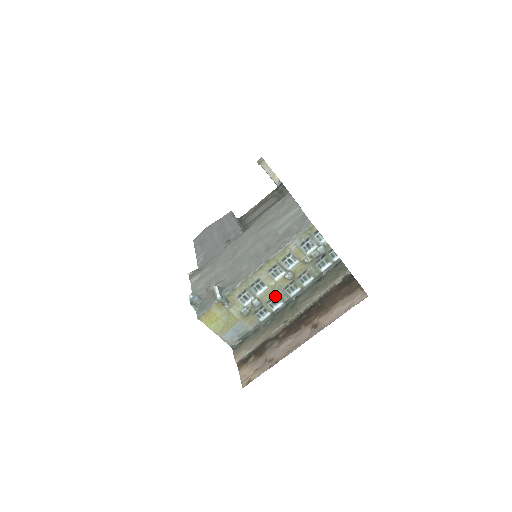
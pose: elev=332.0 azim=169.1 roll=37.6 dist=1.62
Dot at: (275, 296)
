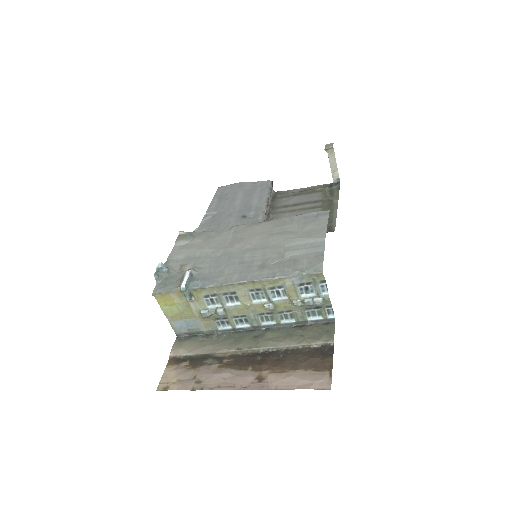
Dot at: (245, 315)
